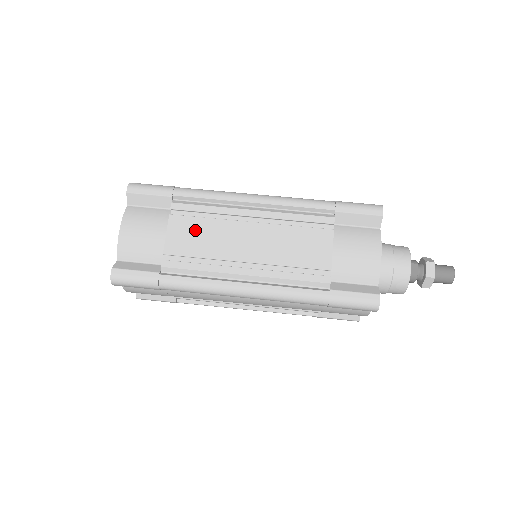
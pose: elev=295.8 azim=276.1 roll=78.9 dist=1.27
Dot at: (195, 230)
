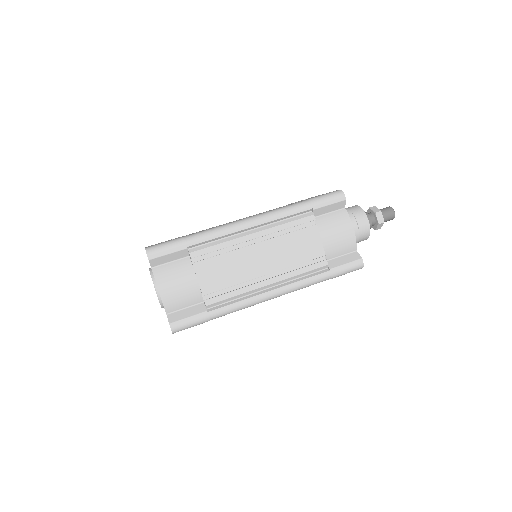
Dot at: (218, 267)
